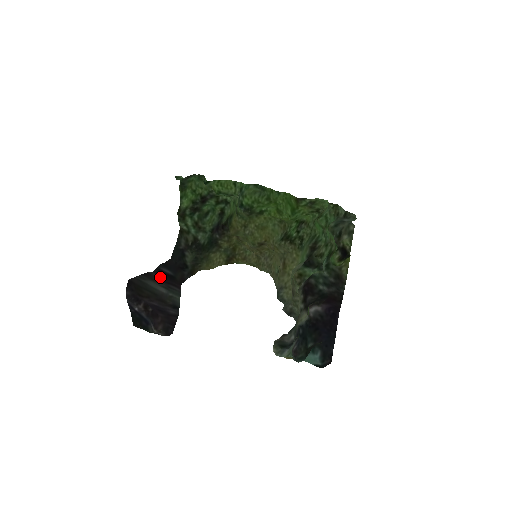
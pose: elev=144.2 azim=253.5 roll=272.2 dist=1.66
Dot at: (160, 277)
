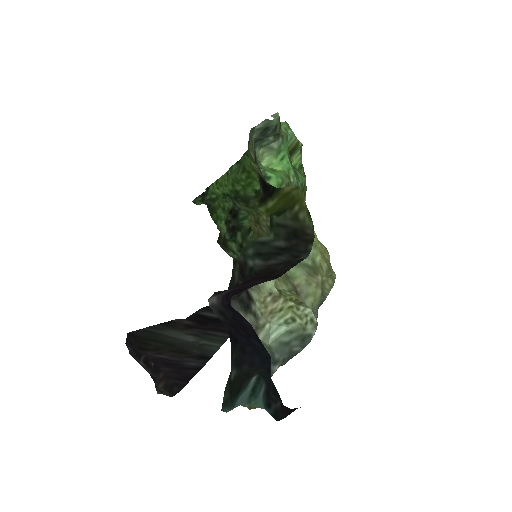
Dot at: (195, 323)
